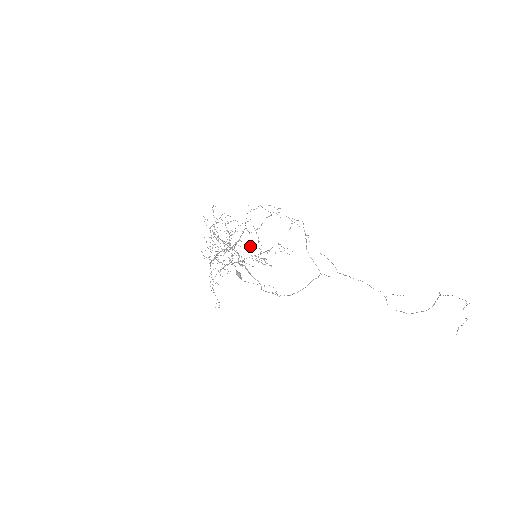
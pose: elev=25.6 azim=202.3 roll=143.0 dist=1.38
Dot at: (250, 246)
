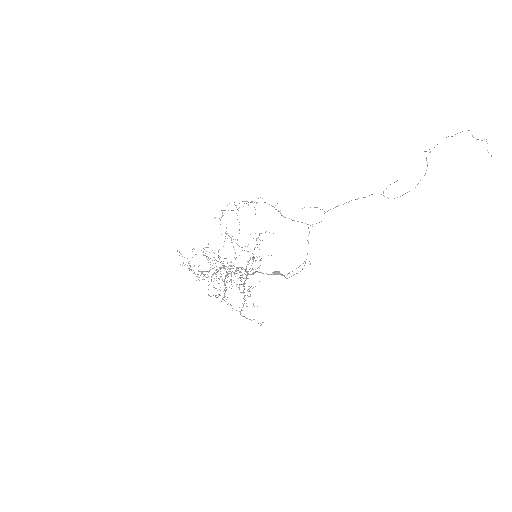
Dot at: occluded
